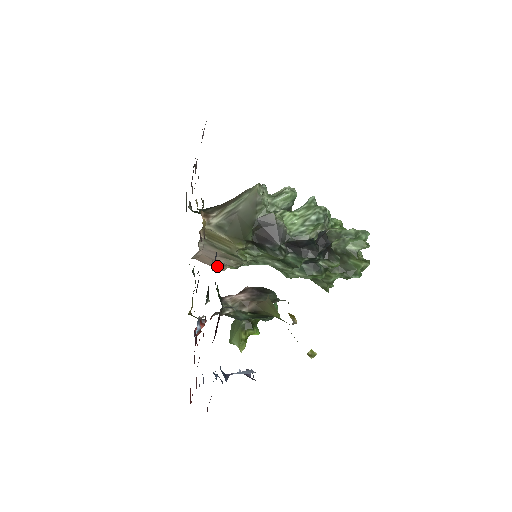
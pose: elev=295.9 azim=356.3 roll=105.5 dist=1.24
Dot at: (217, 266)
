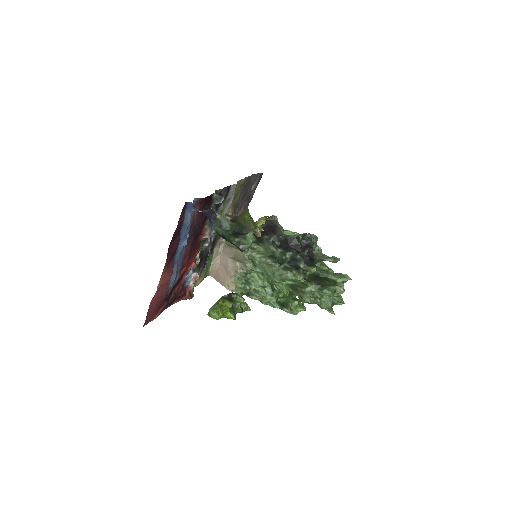
Dot at: (226, 283)
